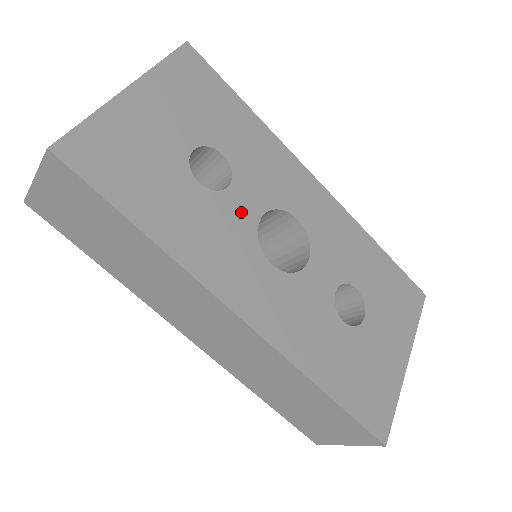
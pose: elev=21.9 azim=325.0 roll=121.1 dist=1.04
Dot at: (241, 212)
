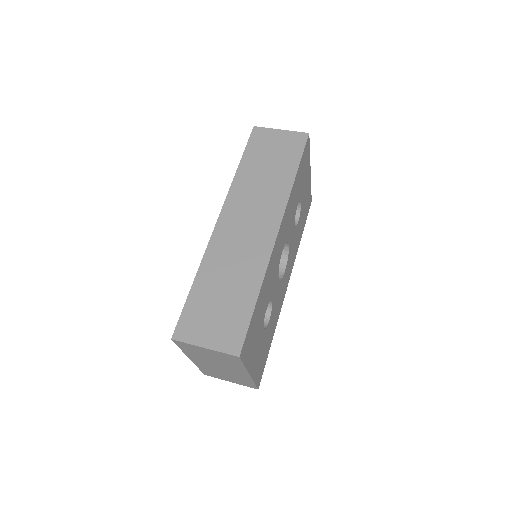
Dot at: (276, 292)
